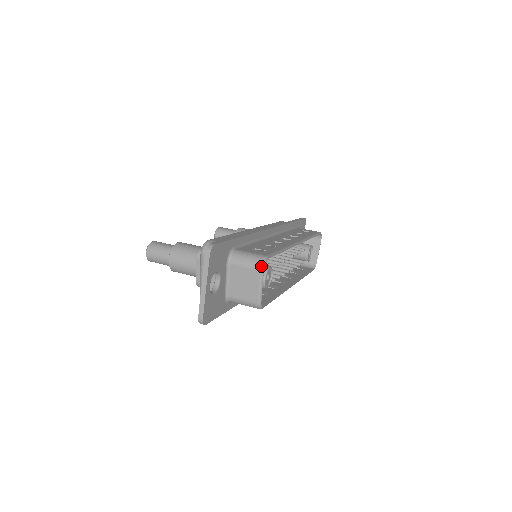
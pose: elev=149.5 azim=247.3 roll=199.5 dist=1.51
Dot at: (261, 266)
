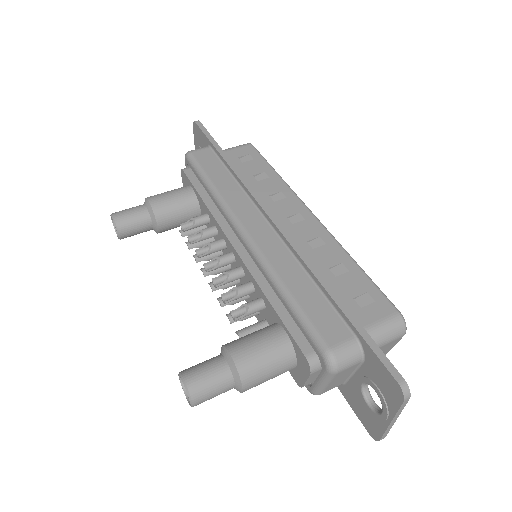
Dot at: (405, 331)
